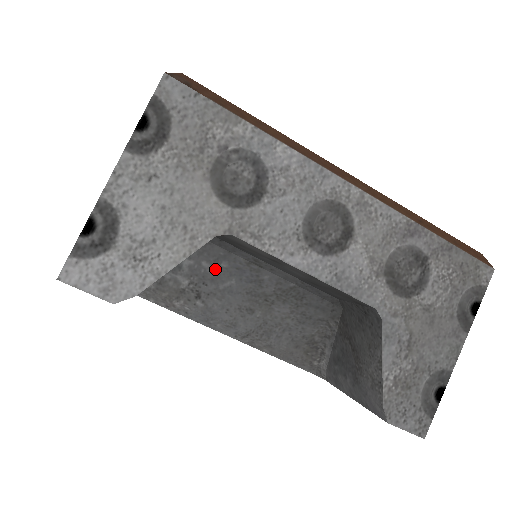
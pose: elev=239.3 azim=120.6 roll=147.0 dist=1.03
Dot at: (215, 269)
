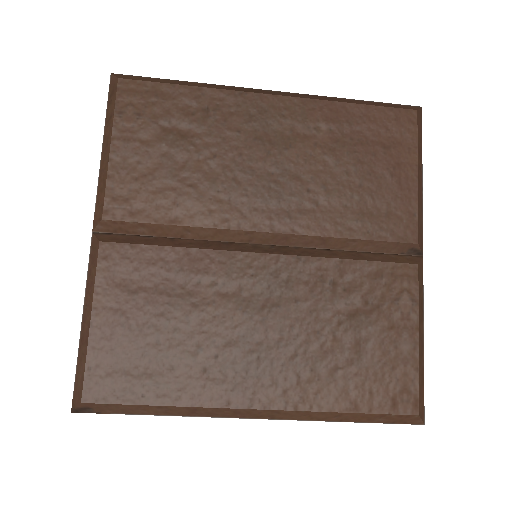
Dot at: occluded
